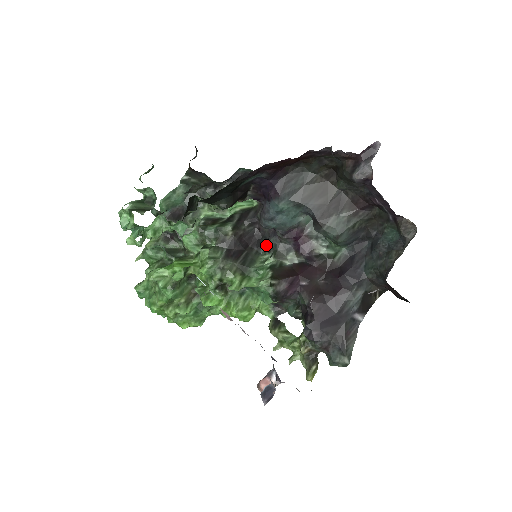
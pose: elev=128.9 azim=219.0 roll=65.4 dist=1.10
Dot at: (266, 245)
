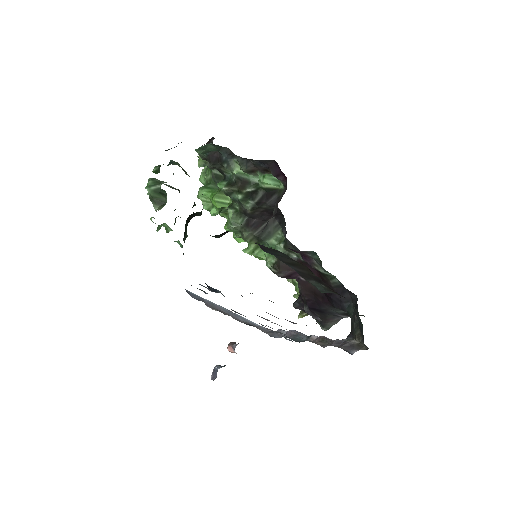
Dot at: (282, 230)
